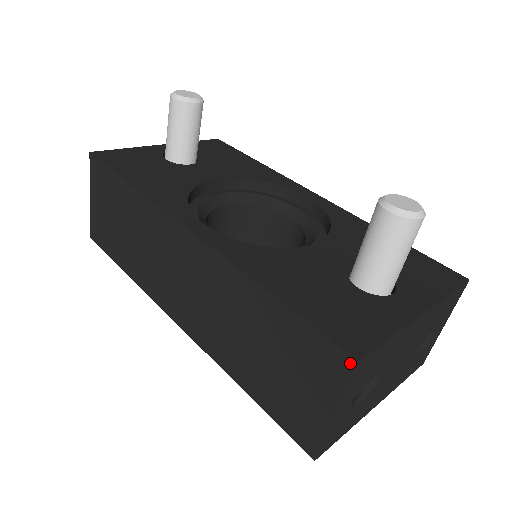
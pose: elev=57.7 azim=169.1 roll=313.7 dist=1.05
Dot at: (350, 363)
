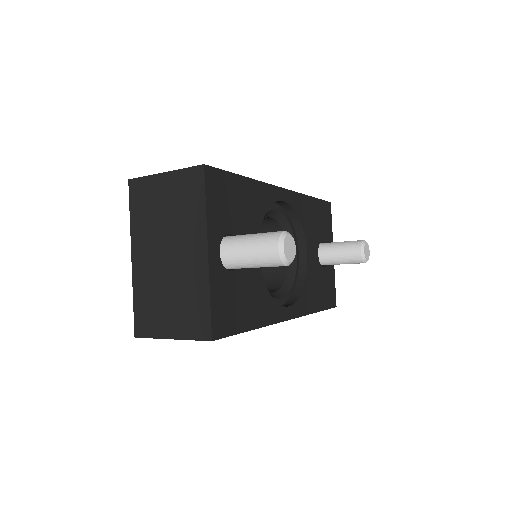
Dot at: occluded
